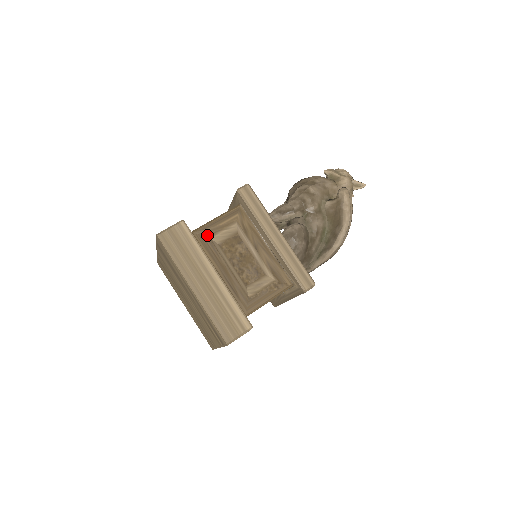
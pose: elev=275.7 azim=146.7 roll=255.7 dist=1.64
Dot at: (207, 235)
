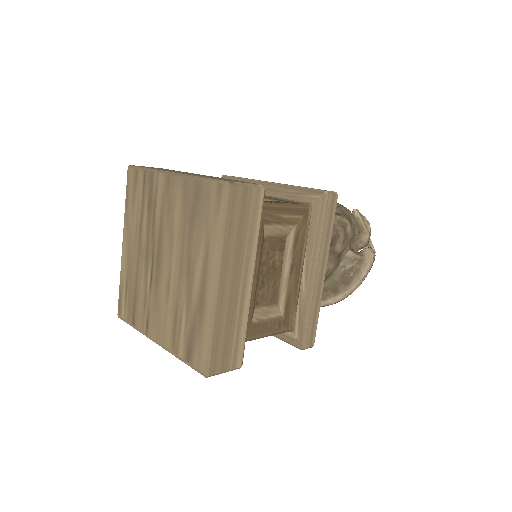
Dot at: (265, 219)
